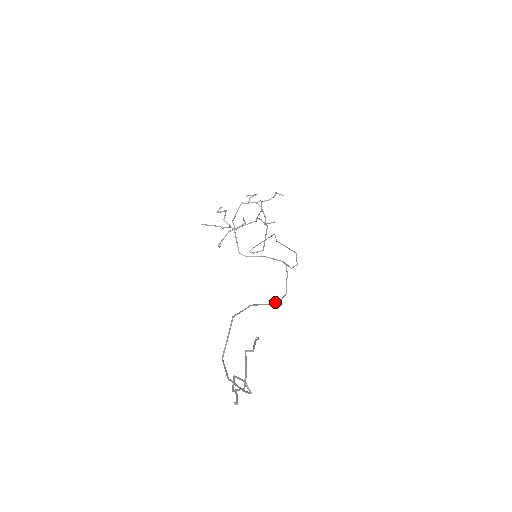
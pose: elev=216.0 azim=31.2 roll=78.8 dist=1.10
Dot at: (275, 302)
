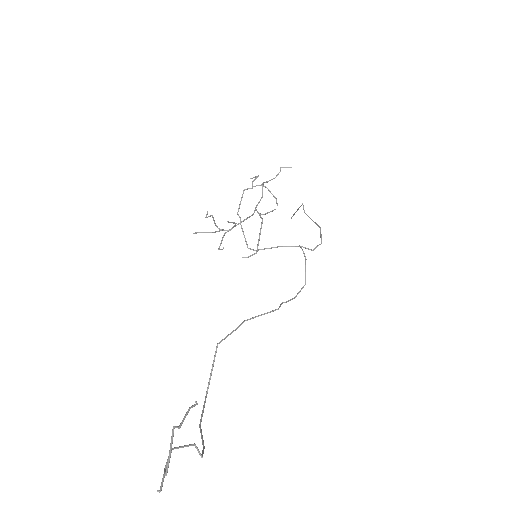
Dot at: (286, 301)
